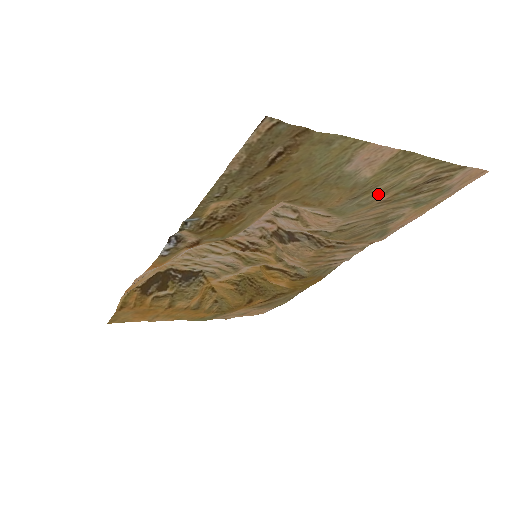
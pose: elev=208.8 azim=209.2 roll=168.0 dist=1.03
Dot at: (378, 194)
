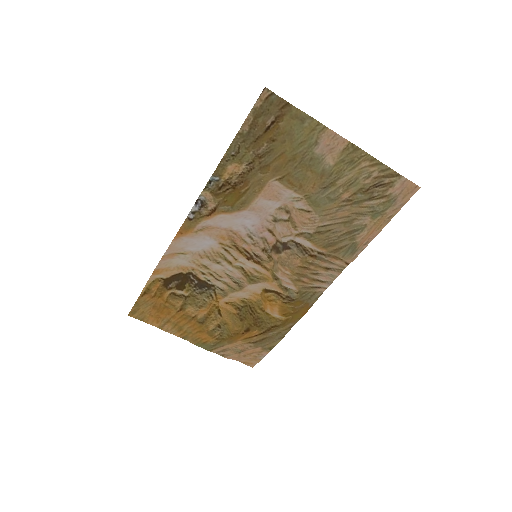
Dot at: (341, 189)
